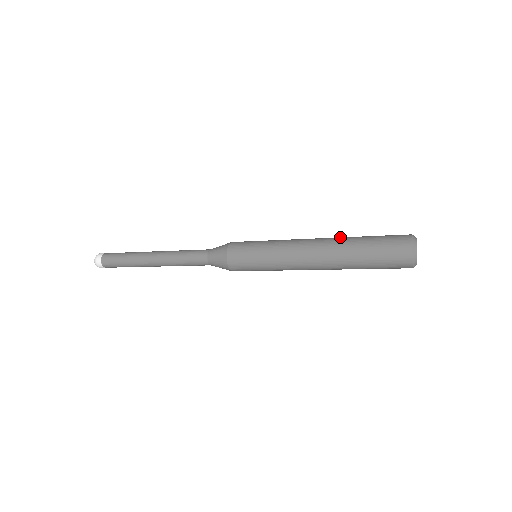
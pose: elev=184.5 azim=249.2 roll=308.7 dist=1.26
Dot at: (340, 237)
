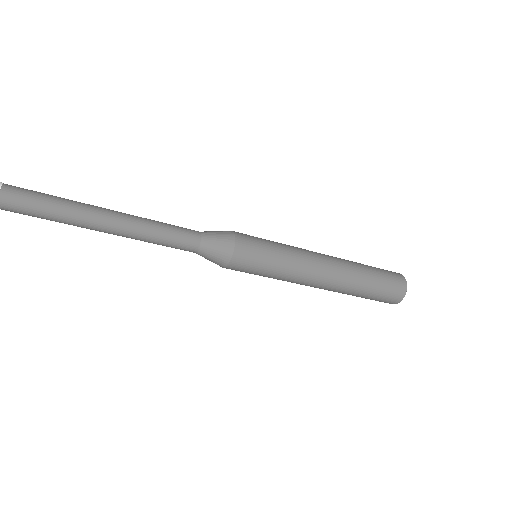
Dot at: (344, 259)
